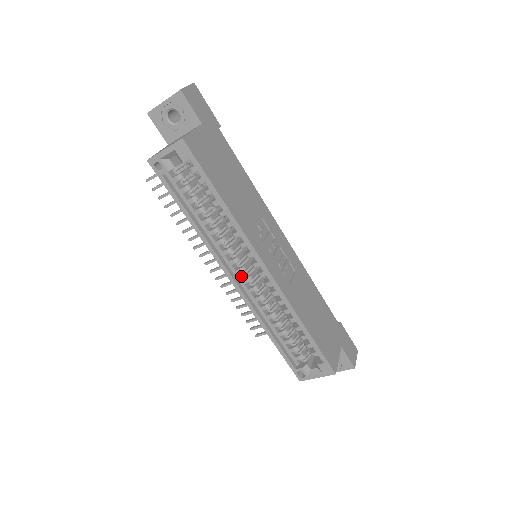
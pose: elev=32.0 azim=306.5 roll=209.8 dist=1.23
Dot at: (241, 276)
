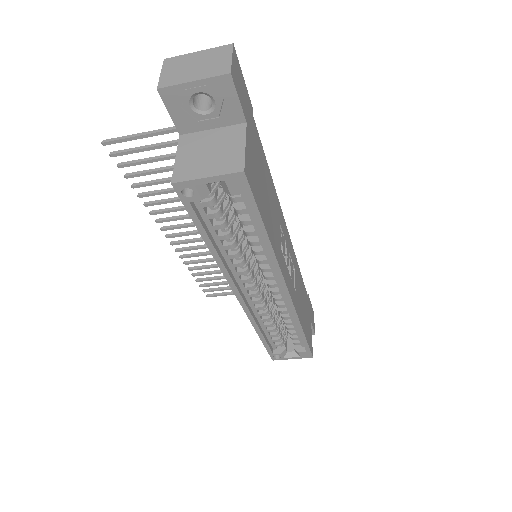
Dot at: (247, 290)
